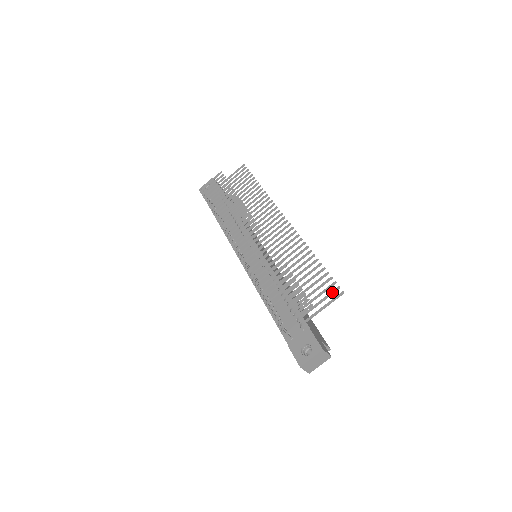
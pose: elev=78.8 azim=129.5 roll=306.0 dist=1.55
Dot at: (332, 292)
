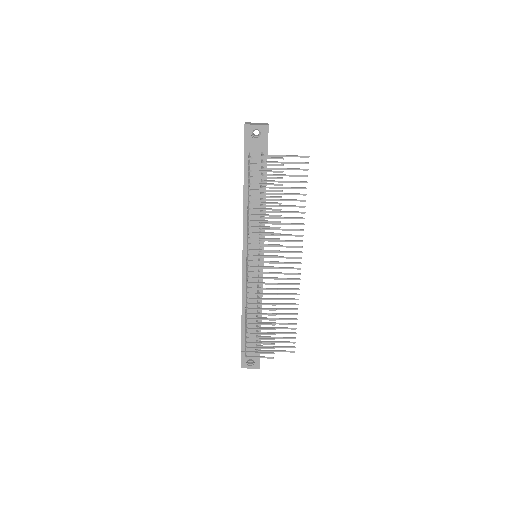
Dot at: occluded
